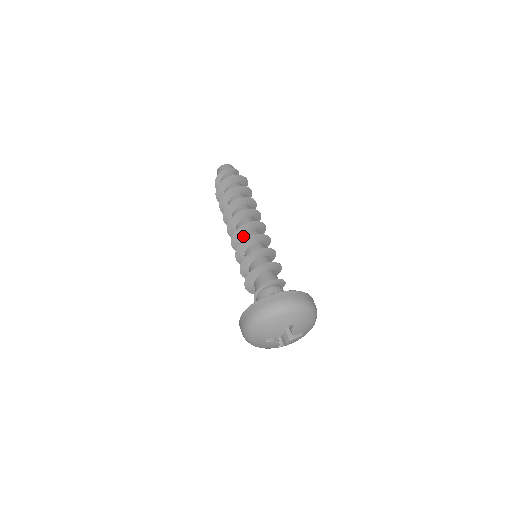
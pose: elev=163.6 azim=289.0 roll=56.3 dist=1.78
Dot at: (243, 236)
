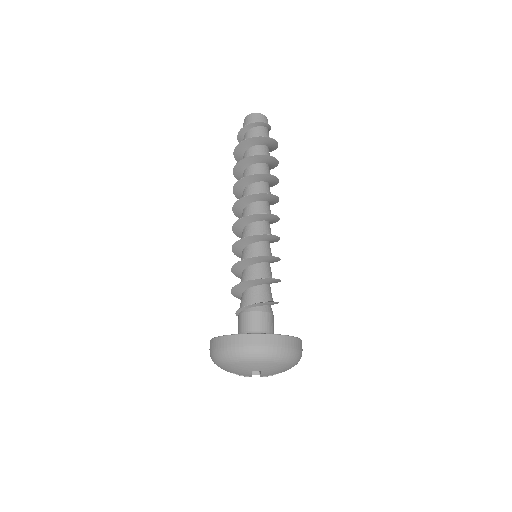
Dot at: (245, 228)
